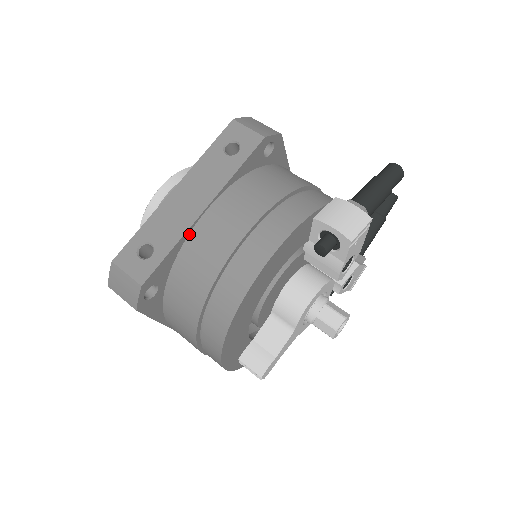
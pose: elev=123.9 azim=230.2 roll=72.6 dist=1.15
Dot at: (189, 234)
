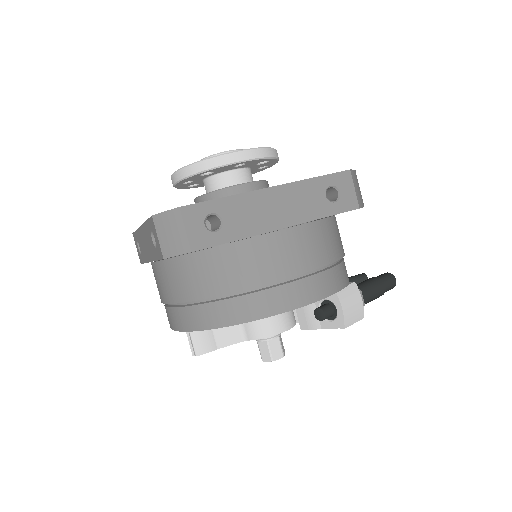
Dot at: (255, 237)
